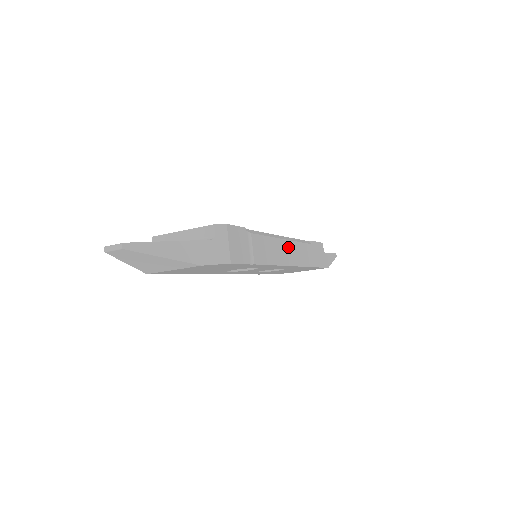
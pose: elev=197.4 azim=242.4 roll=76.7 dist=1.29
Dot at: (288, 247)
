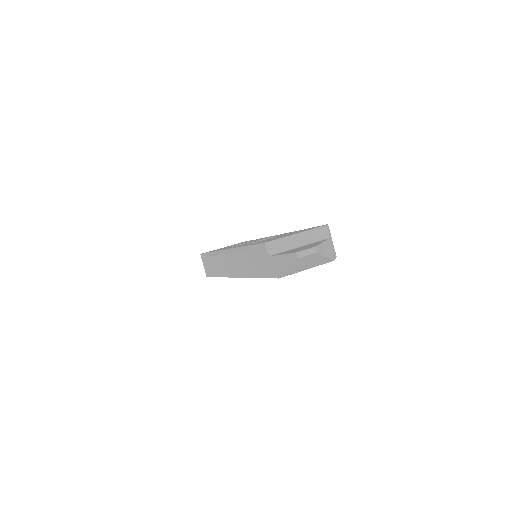
Dot at: occluded
